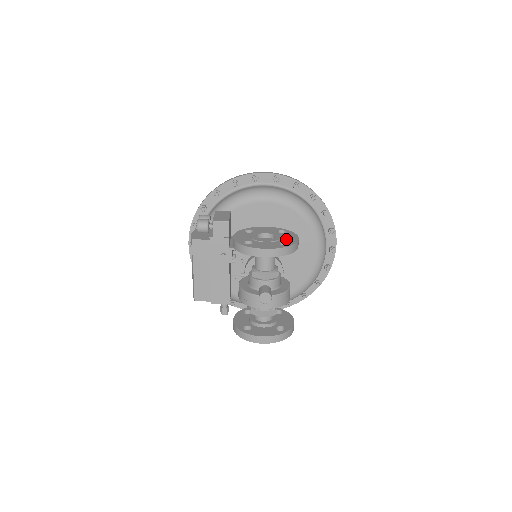
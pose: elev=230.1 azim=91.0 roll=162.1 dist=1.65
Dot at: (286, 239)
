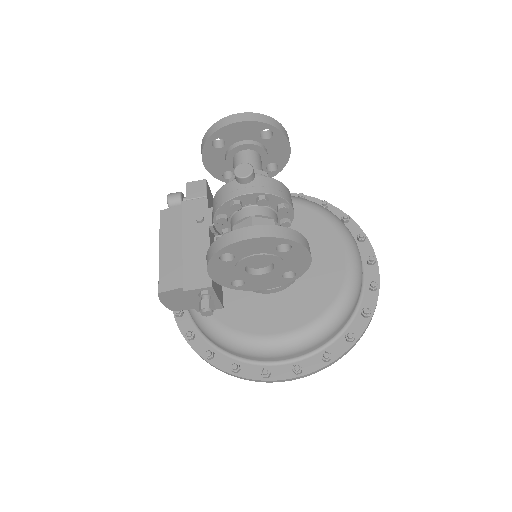
Dot at: occluded
